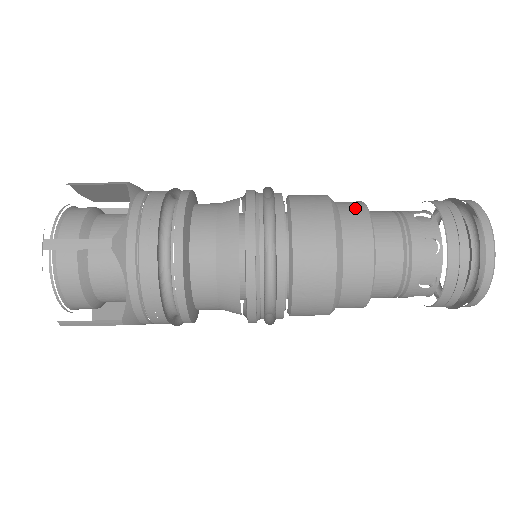
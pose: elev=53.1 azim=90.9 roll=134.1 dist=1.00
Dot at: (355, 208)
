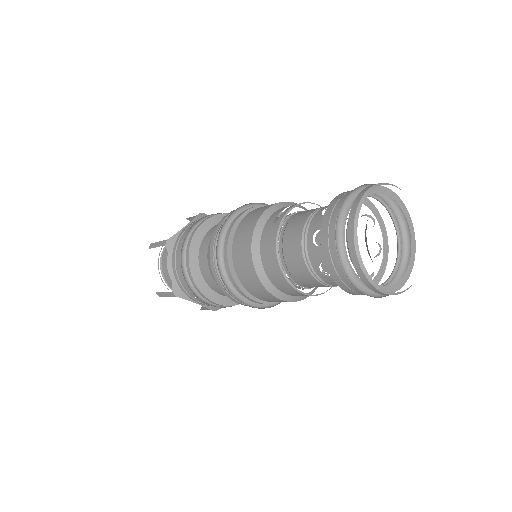
Dot at: (269, 242)
